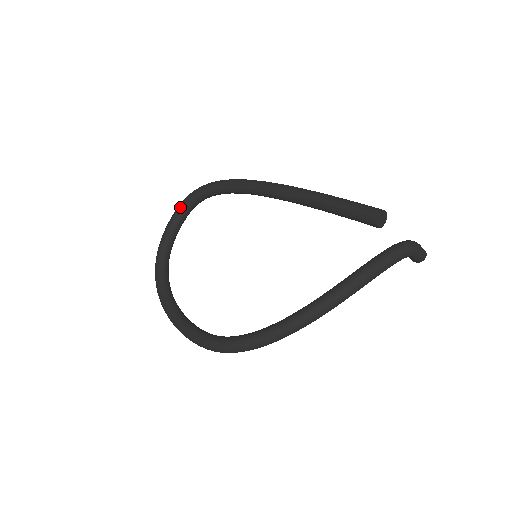
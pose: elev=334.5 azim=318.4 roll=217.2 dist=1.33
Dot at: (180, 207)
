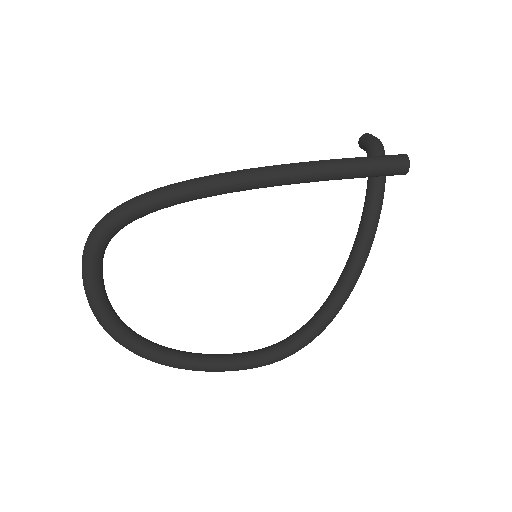
Dot at: (92, 263)
